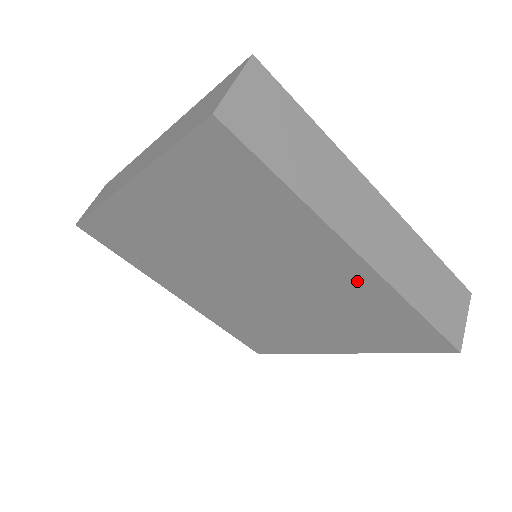
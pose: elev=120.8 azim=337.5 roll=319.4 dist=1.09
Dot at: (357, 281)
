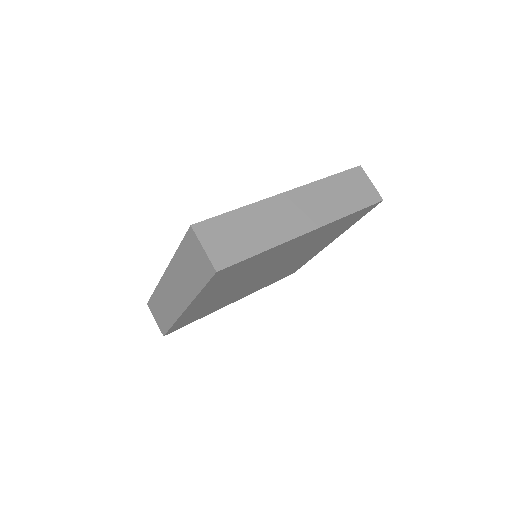
Dot at: (317, 233)
